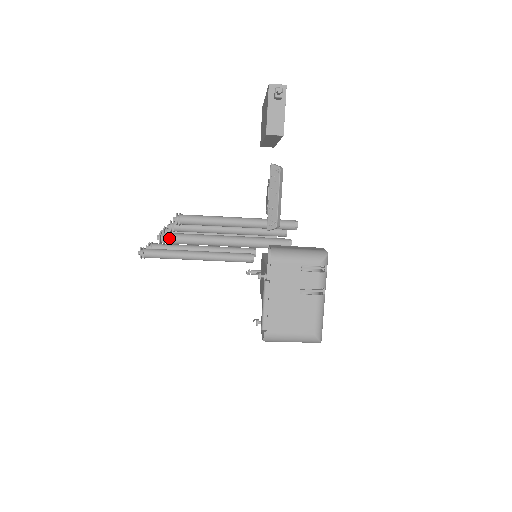
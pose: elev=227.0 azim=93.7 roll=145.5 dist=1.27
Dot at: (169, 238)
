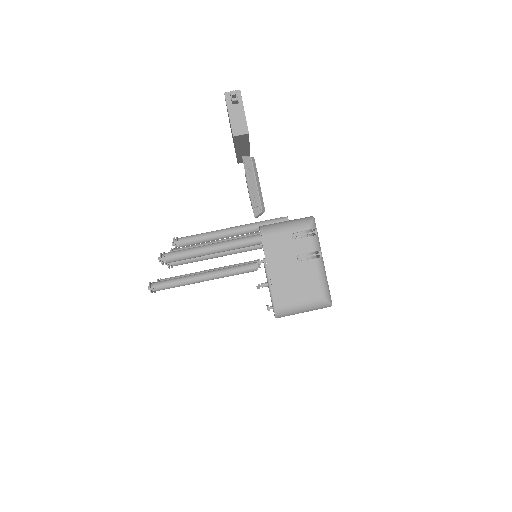
Dot at: (170, 256)
